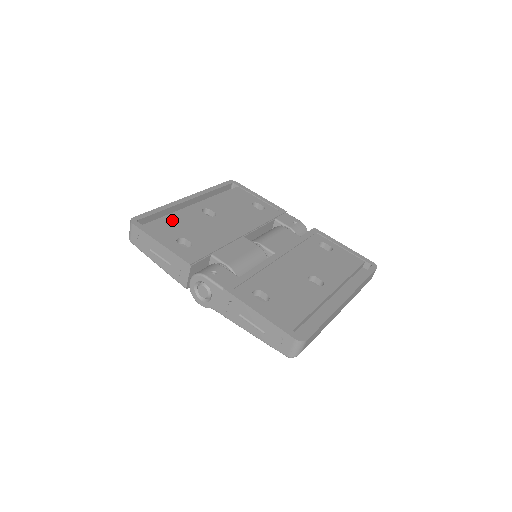
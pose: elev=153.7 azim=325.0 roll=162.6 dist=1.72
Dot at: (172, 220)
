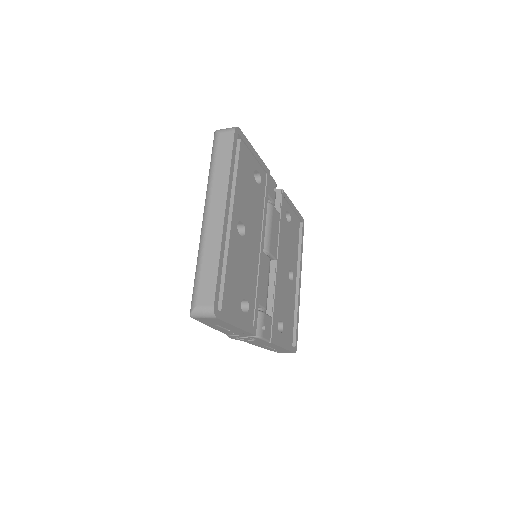
Dot at: (231, 276)
